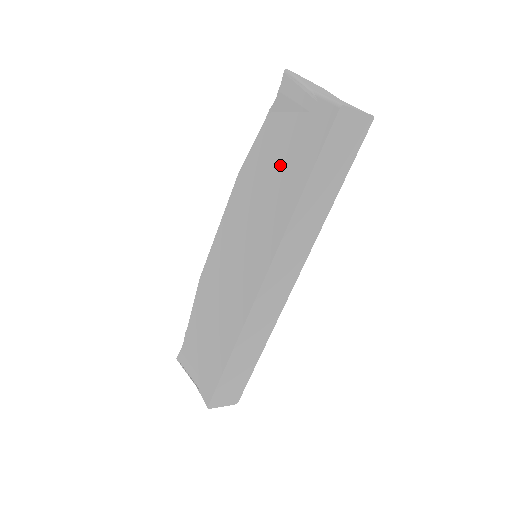
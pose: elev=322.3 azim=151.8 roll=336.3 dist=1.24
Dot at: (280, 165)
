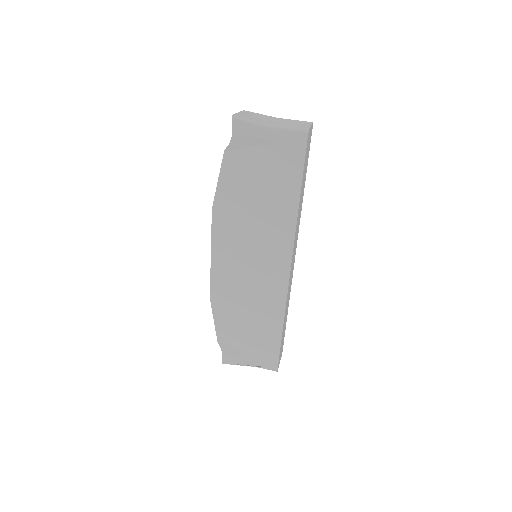
Dot at: (263, 188)
